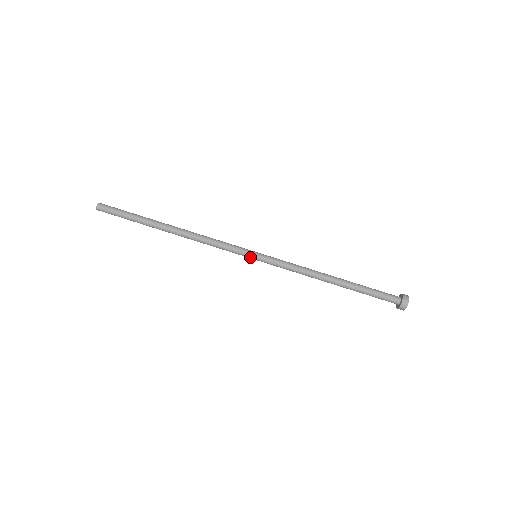
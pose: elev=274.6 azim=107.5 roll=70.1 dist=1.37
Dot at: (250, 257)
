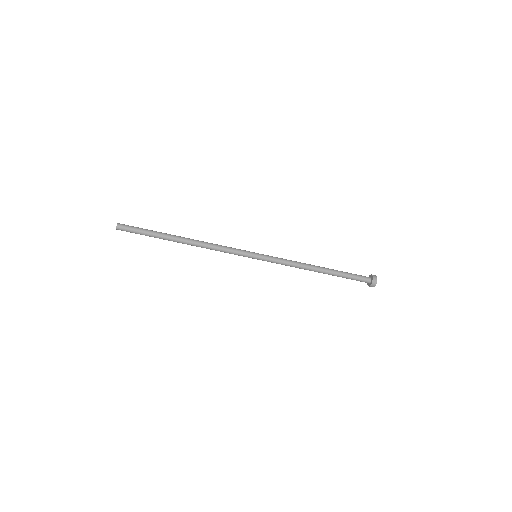
Dot at: occluded
